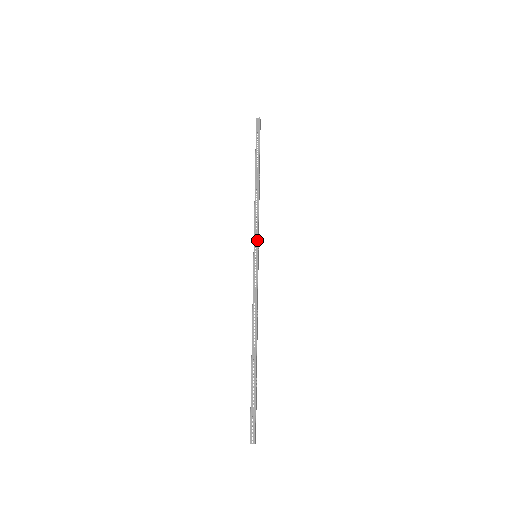
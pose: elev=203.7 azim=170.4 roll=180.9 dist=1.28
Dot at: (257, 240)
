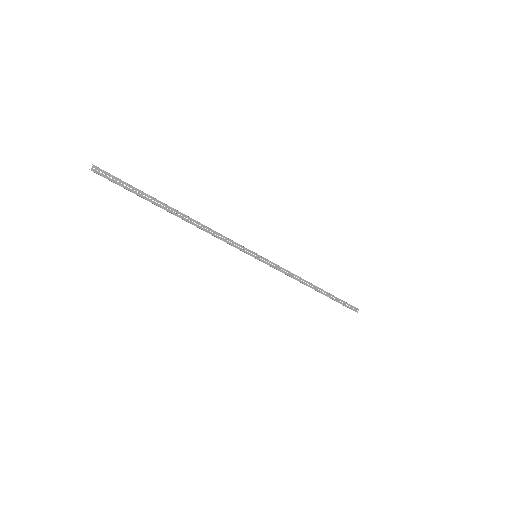
Dot at: (245, 249)
